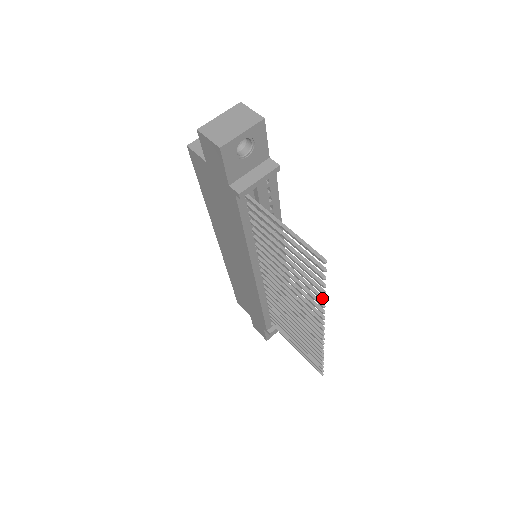
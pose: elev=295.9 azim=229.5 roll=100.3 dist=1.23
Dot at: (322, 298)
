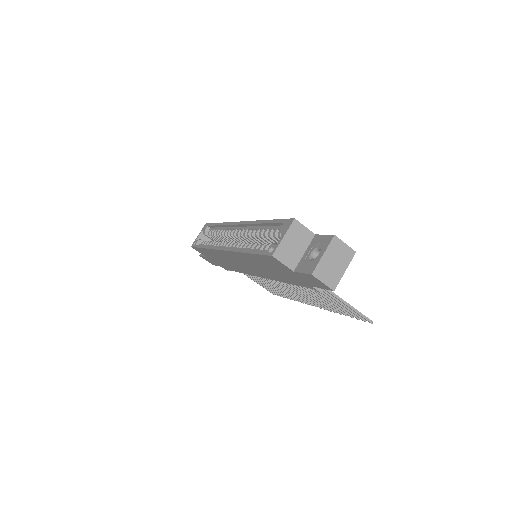
Dot at: (341, 314)
